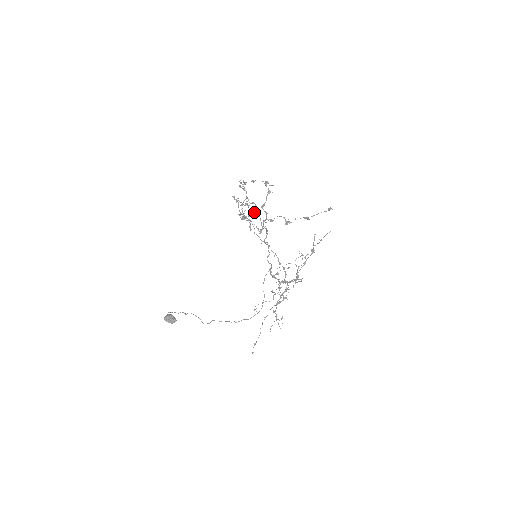
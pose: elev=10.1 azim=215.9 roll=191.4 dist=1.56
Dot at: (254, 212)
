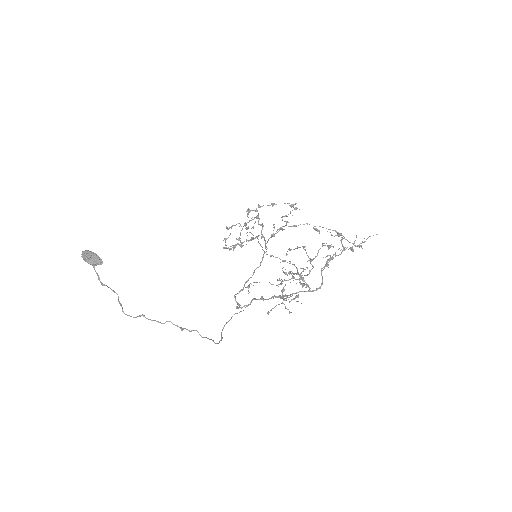
Dot at: (257, 236)
